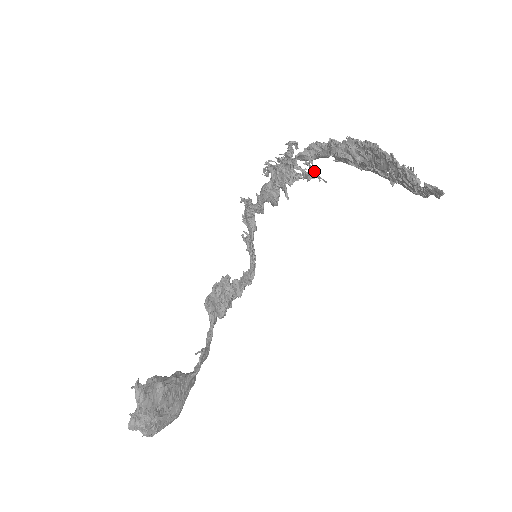
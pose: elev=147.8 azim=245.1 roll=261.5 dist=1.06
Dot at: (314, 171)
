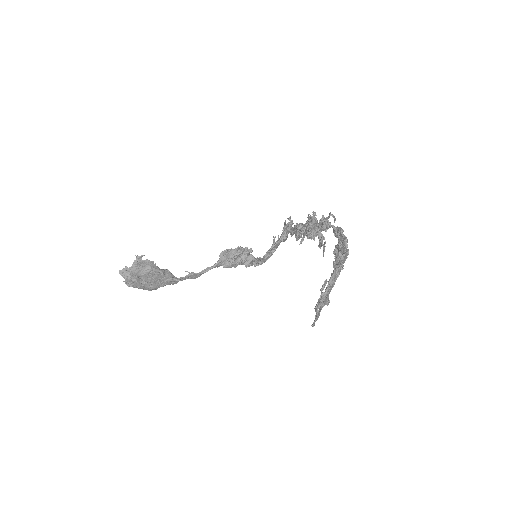
Dot at: (322, 244)
